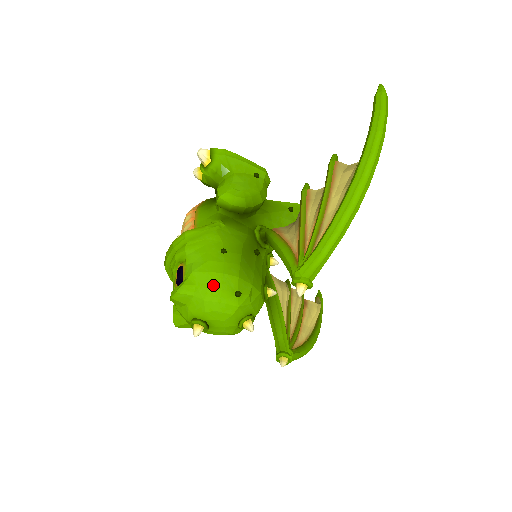
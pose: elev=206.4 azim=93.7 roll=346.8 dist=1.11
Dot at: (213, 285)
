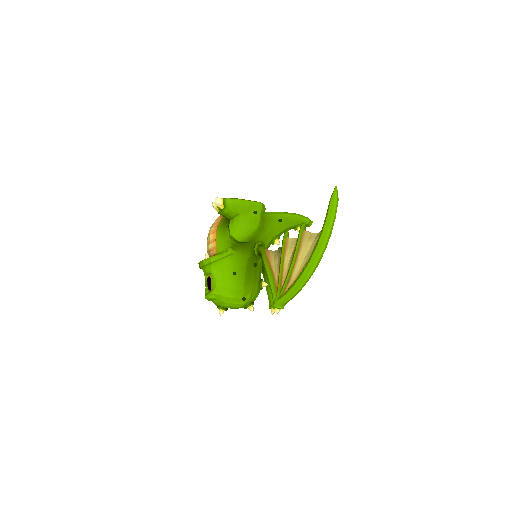
Dot at: (229, 296)
